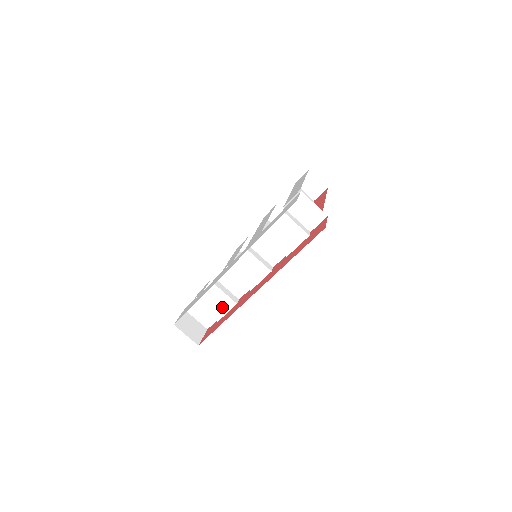
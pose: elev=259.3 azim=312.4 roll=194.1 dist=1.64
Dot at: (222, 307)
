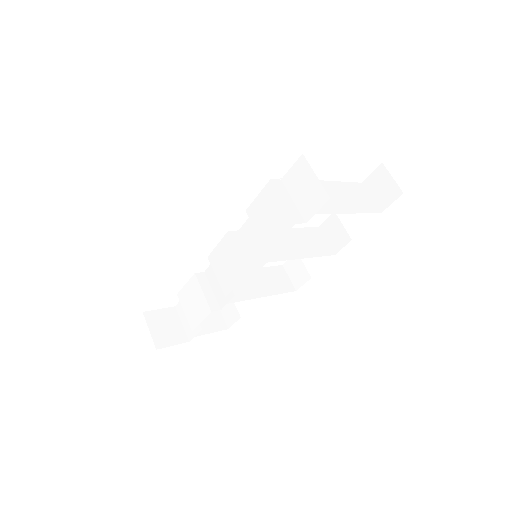
Dot at: (198, 312)
